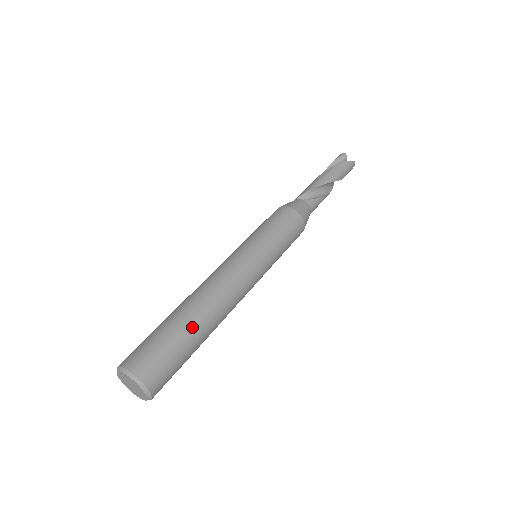
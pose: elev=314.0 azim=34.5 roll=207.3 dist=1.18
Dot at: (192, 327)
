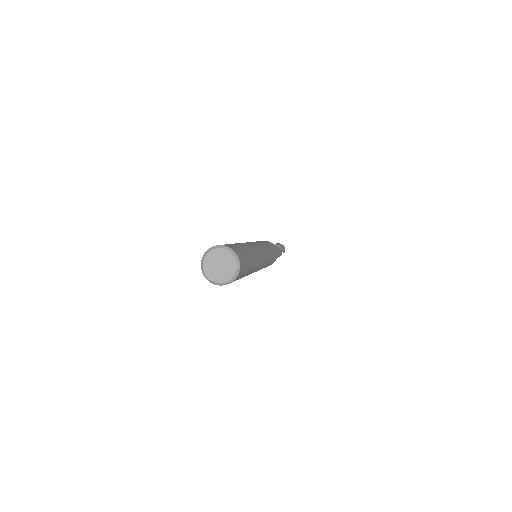
Dot at: occluded
